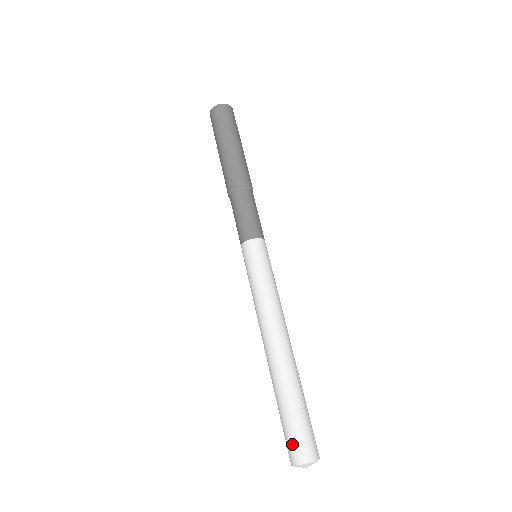
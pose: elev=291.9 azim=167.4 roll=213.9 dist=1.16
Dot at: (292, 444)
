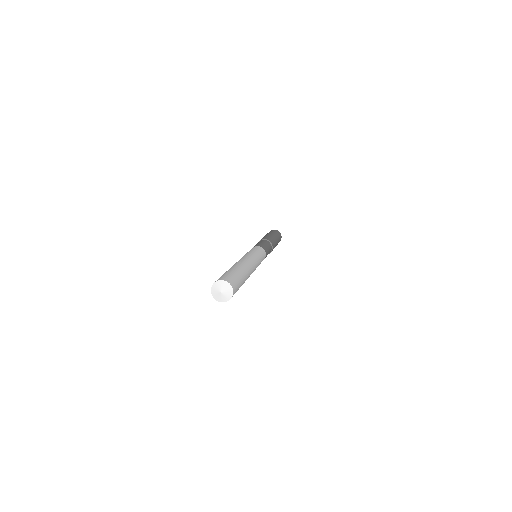
Dot at: occluded
